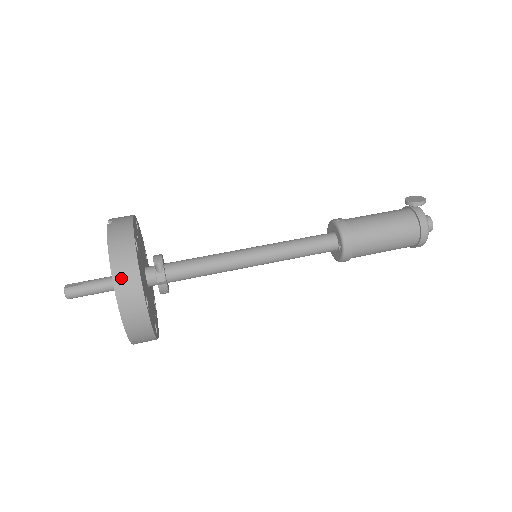
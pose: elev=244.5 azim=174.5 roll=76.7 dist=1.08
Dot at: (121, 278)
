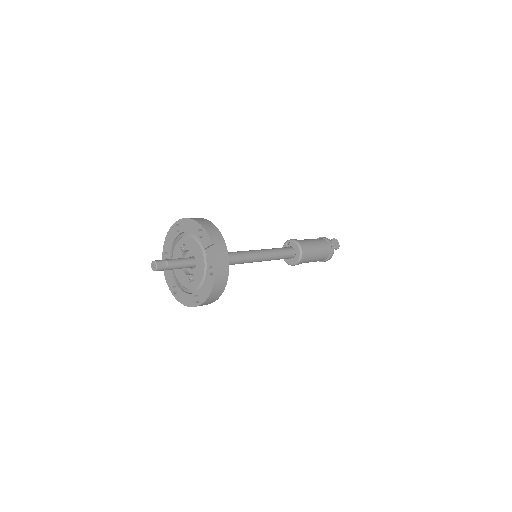
Dot at: (214, 294)
